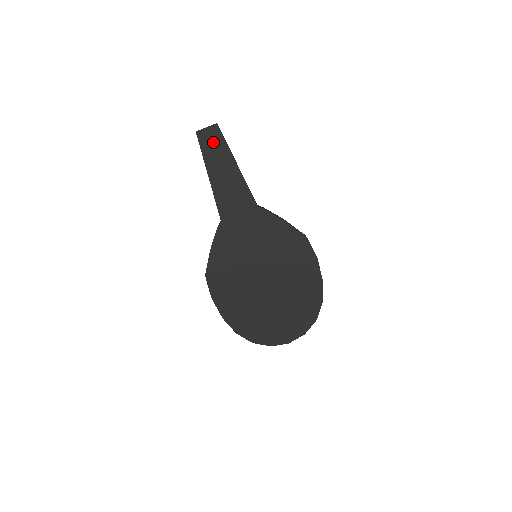
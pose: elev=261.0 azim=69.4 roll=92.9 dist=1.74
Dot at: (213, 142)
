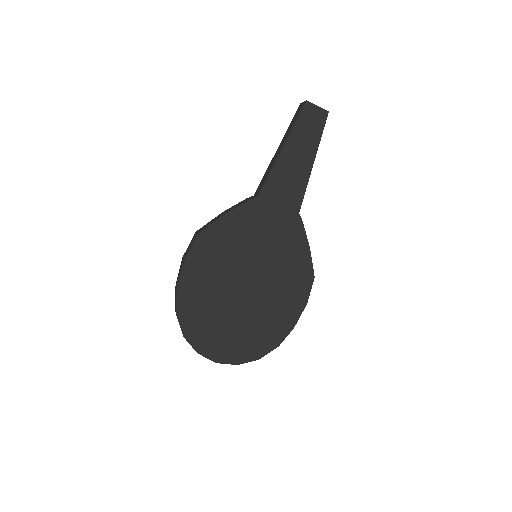
Dot at: (312, 124)
